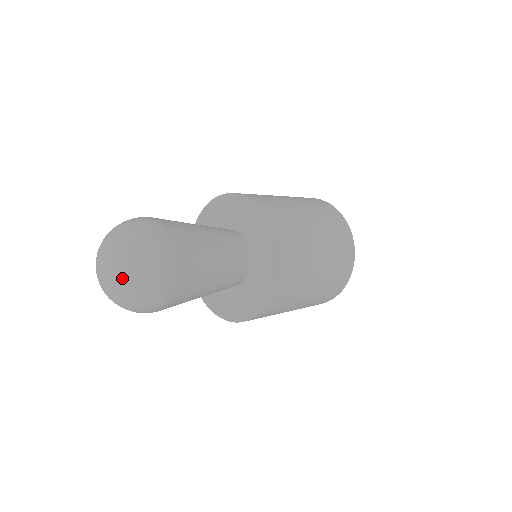
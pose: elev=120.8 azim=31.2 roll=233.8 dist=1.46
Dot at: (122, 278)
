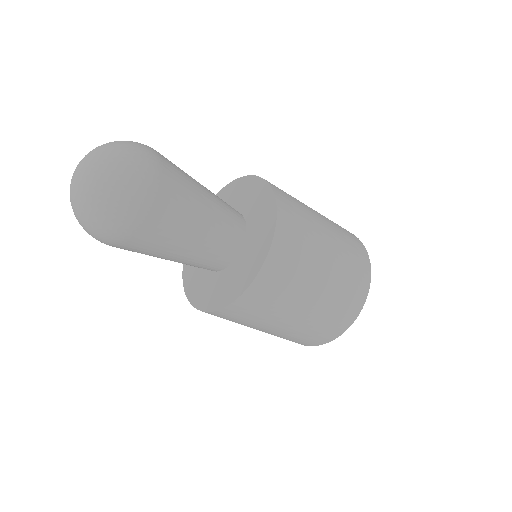
Dot at: (89, 182)
